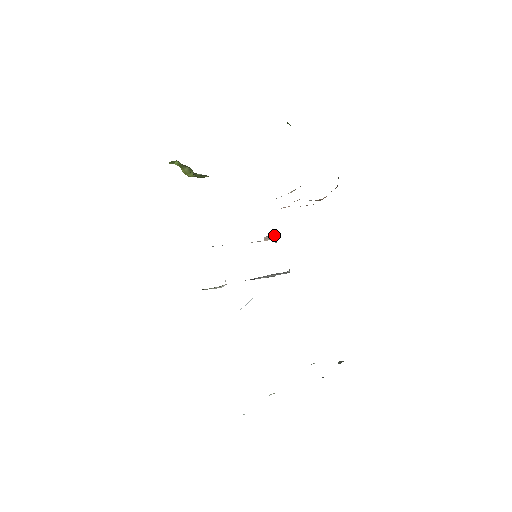
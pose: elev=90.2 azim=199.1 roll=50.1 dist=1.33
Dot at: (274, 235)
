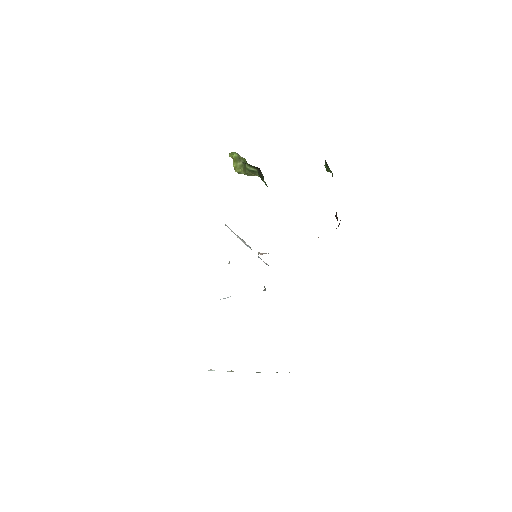
Dot at: occluded
